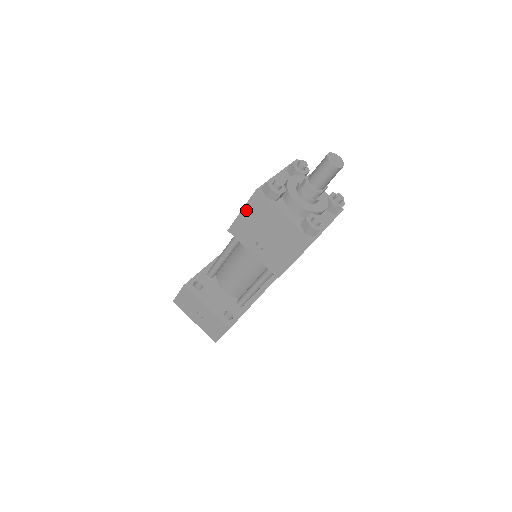
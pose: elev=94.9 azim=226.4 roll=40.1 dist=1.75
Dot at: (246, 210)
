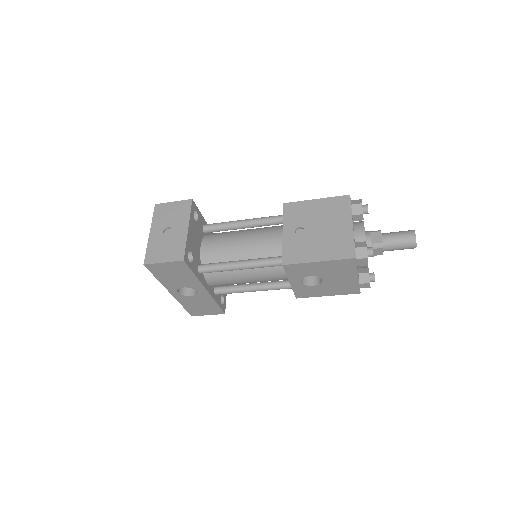
Dot at: (322, 201)
